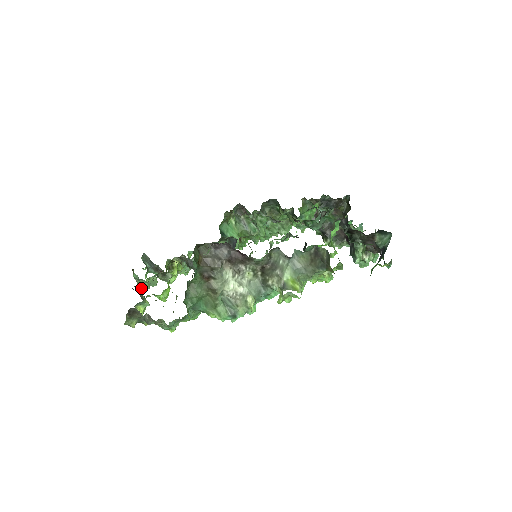
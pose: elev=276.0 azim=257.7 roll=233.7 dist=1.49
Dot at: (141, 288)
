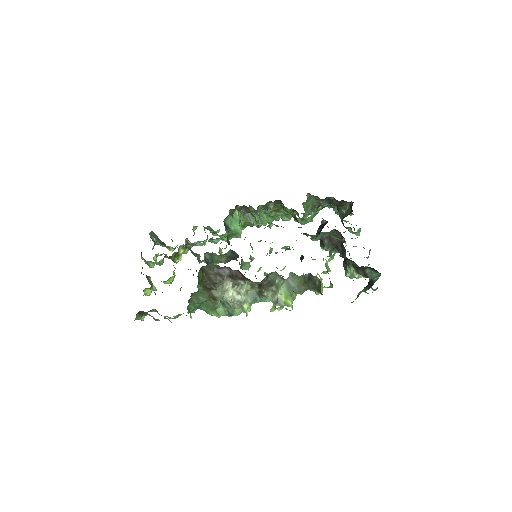
Dot at: (149, 266)
